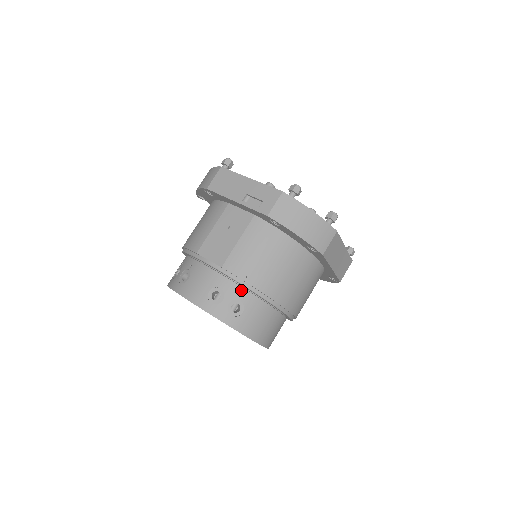
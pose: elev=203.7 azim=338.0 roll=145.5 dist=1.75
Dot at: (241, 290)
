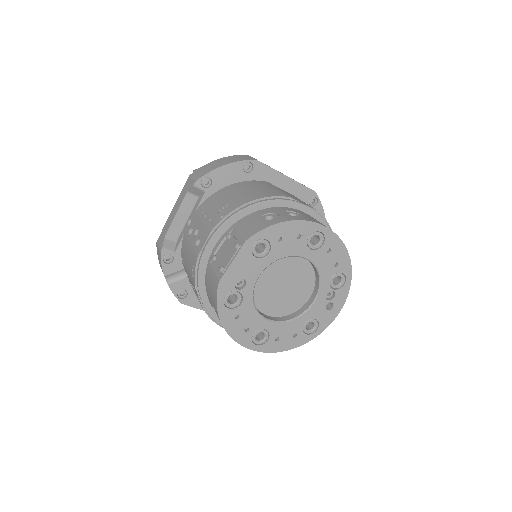
Dot at: occluded
